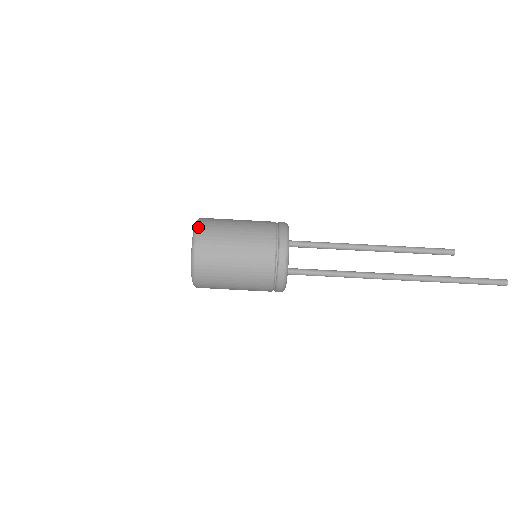
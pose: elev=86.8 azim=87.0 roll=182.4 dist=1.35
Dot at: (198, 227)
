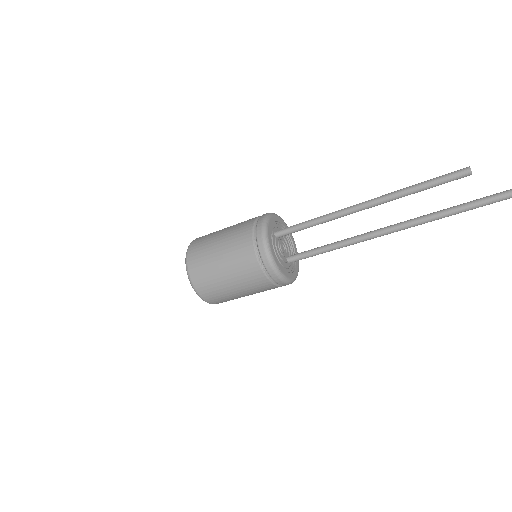
Dot at: (187, 260)
